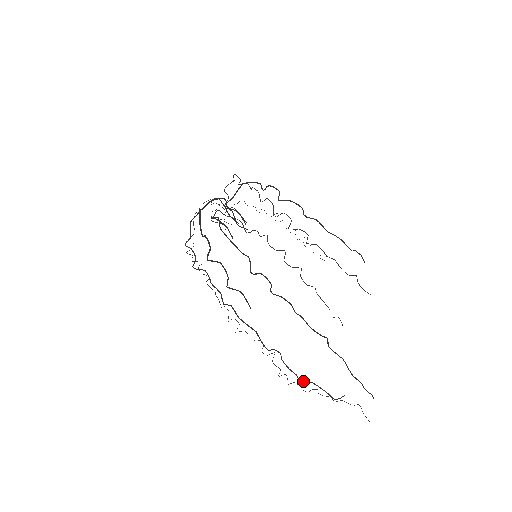
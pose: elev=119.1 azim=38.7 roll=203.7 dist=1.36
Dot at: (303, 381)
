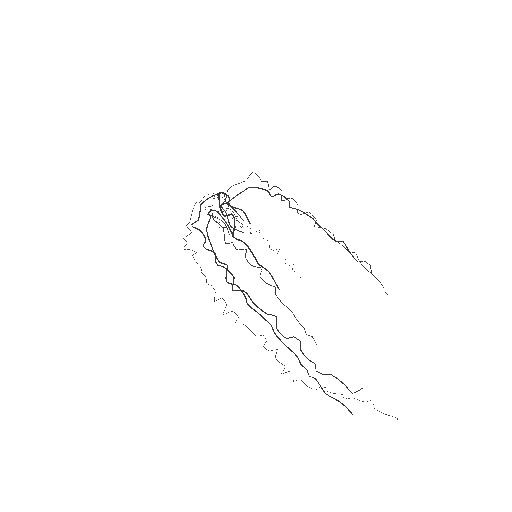
Dot at: (320, 373)
